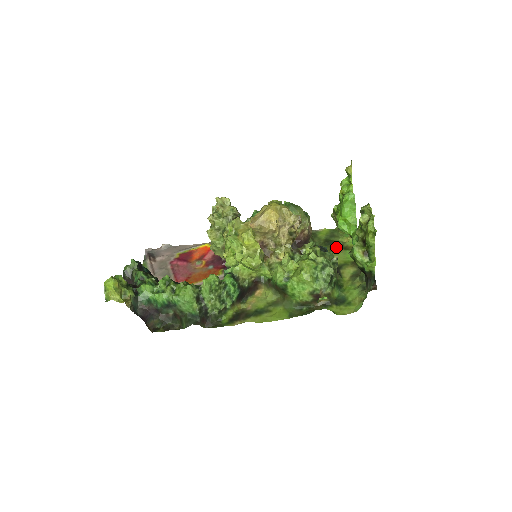
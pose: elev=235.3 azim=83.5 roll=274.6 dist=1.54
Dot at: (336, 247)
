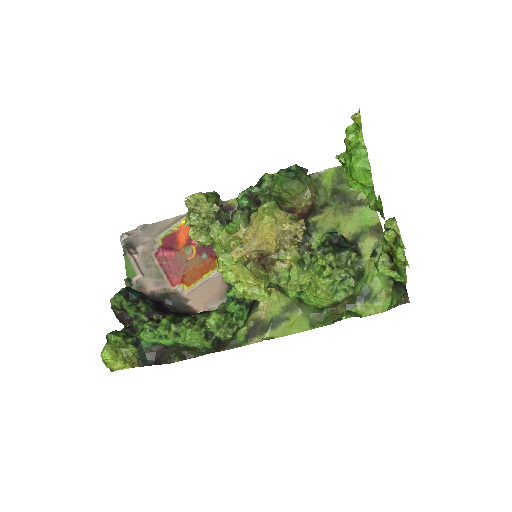
Dot at: (348, 204)
